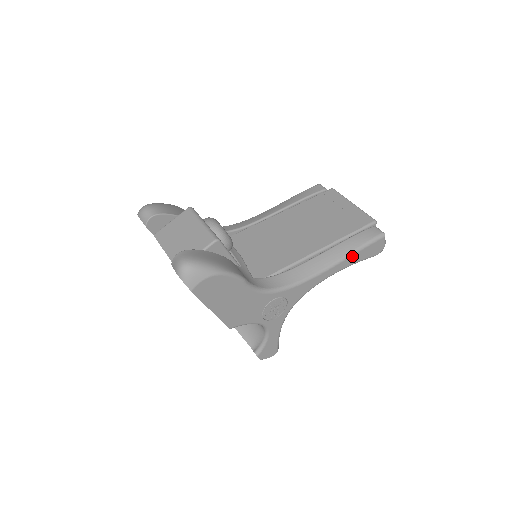
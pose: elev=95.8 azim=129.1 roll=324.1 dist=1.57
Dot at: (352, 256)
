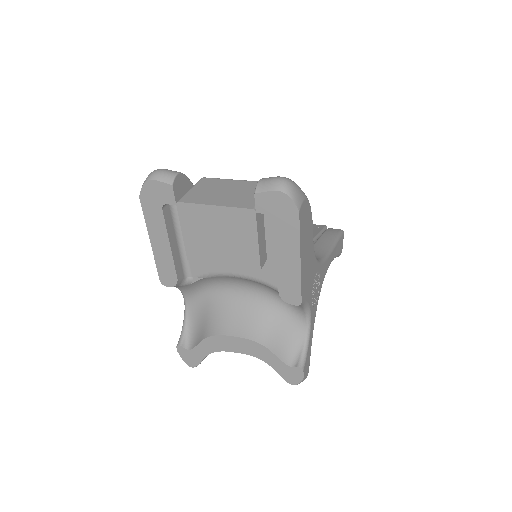
Dot at: (337, 244)
